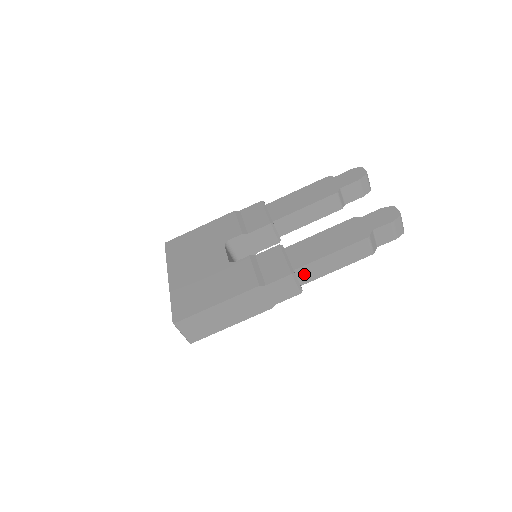
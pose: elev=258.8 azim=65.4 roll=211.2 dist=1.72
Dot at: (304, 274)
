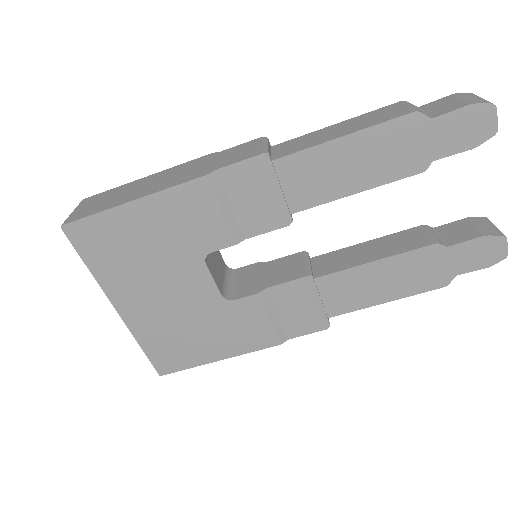
Dot at: occluded
